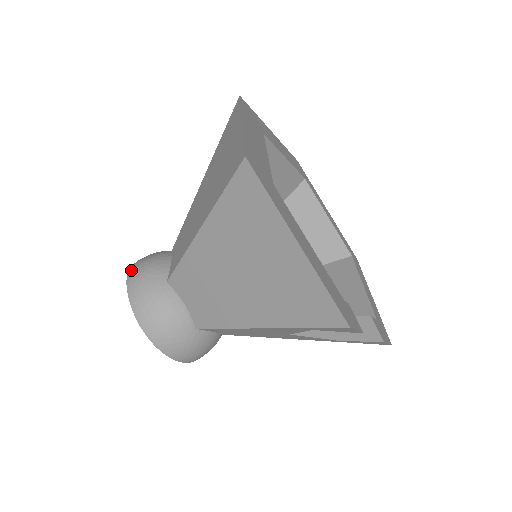
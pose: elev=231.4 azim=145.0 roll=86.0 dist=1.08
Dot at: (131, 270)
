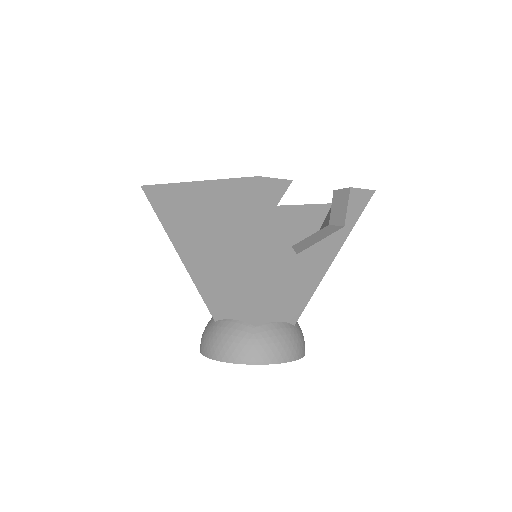
Dot at: occluded
